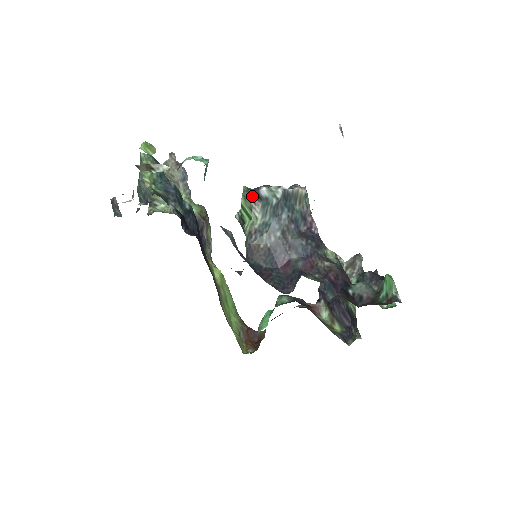
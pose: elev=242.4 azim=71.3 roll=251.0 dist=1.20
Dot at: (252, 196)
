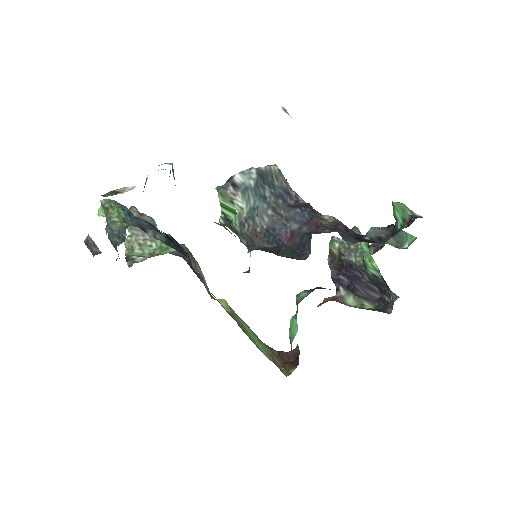
Dot at: (228, 189)
